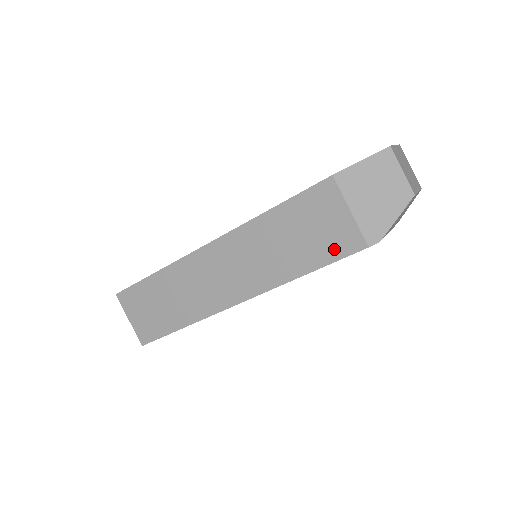
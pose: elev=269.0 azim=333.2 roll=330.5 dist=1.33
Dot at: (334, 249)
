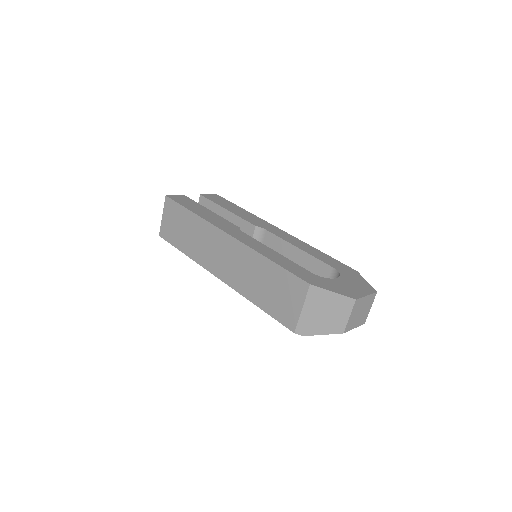
Dot at: (280, 314)
